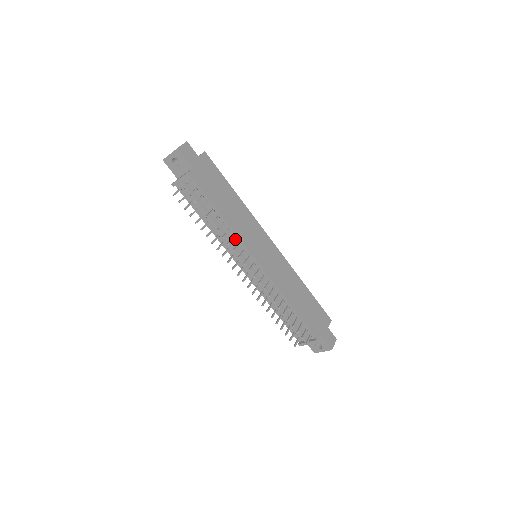
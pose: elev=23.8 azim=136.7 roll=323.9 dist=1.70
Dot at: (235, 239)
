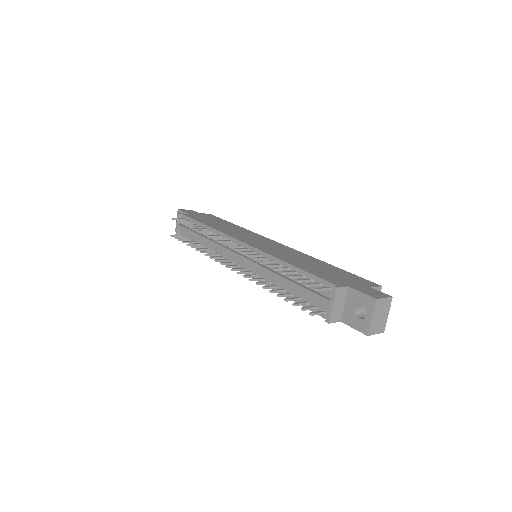
Dot at: occluded
